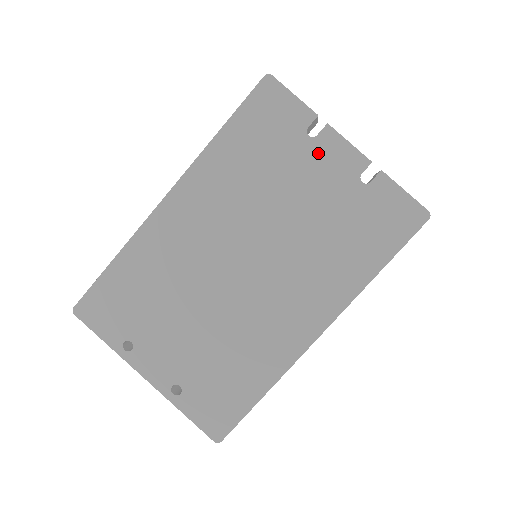
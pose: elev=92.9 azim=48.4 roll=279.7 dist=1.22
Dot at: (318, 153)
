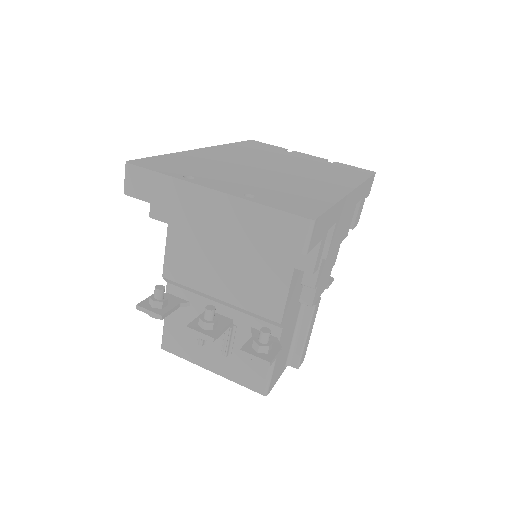
Dot at: (296, 154)
